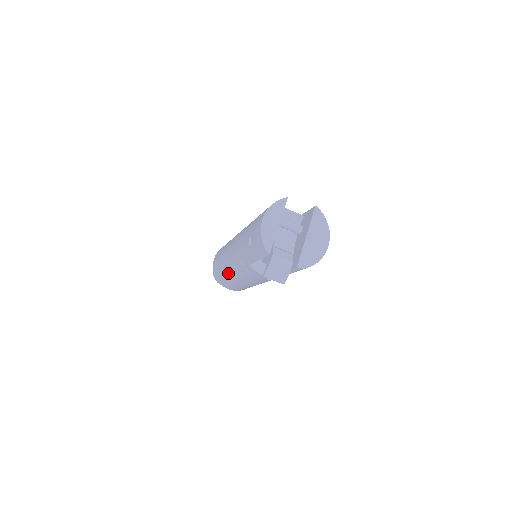
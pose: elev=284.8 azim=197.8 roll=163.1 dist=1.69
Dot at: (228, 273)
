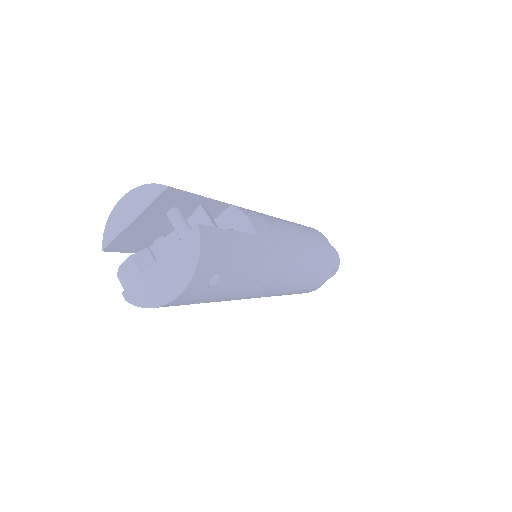
Dot at: occluded
